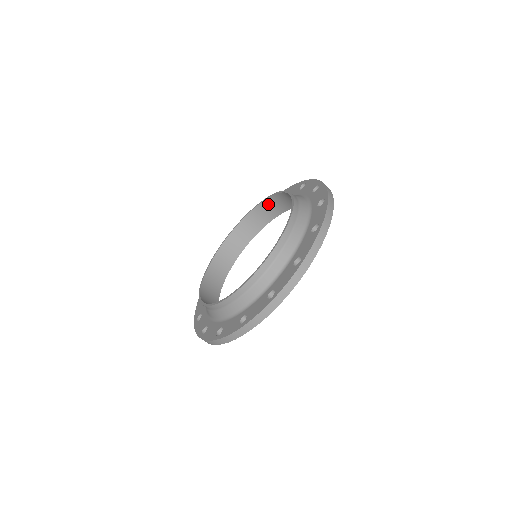
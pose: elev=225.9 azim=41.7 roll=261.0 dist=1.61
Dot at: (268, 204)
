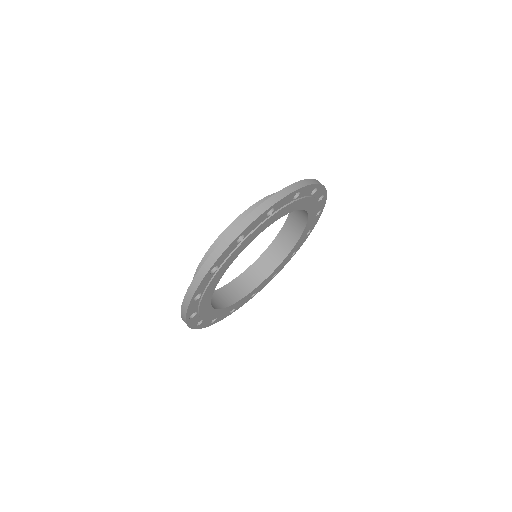
Dot at: (293, 217)
